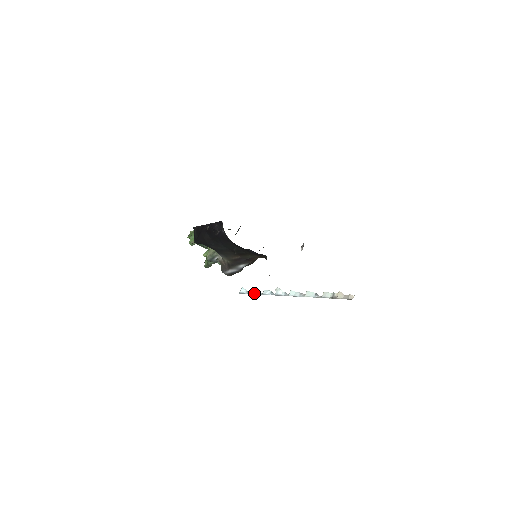
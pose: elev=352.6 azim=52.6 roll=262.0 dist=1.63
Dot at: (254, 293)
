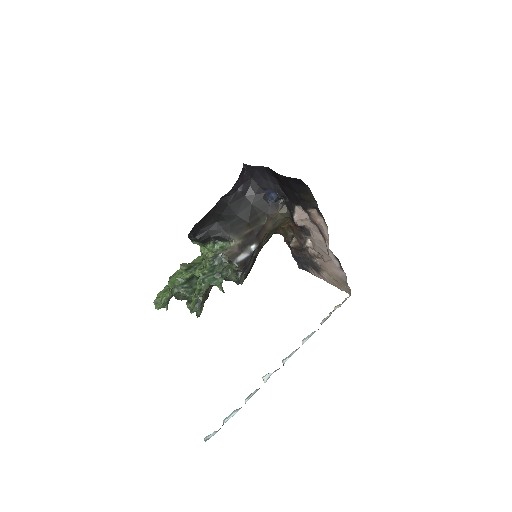
Dot at: (232, 415)
